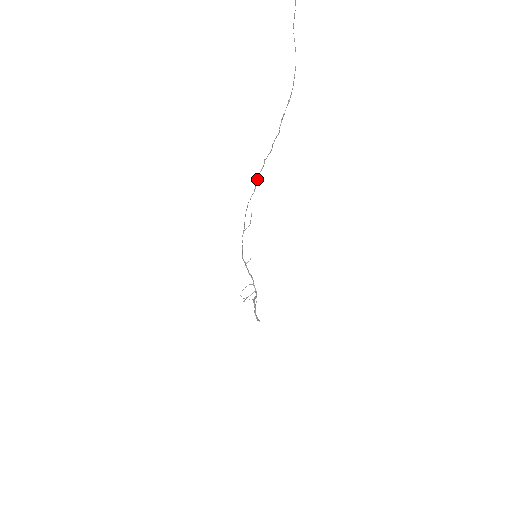
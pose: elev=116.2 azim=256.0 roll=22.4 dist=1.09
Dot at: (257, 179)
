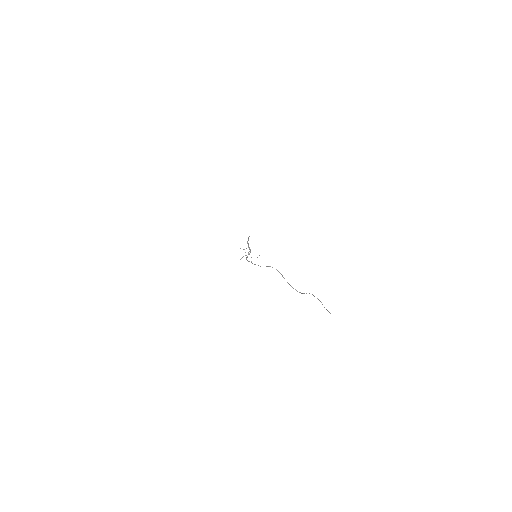
Dot at: (268, 266)
